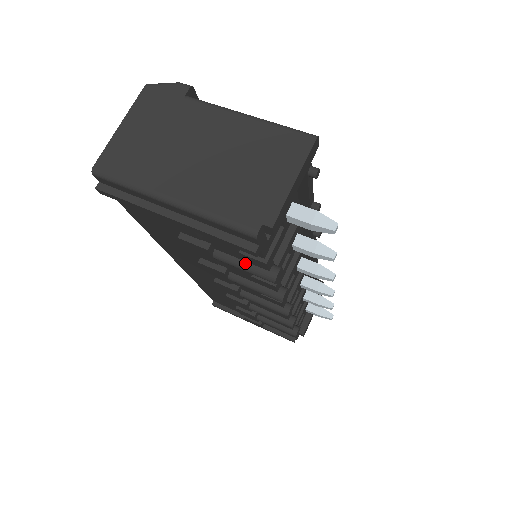
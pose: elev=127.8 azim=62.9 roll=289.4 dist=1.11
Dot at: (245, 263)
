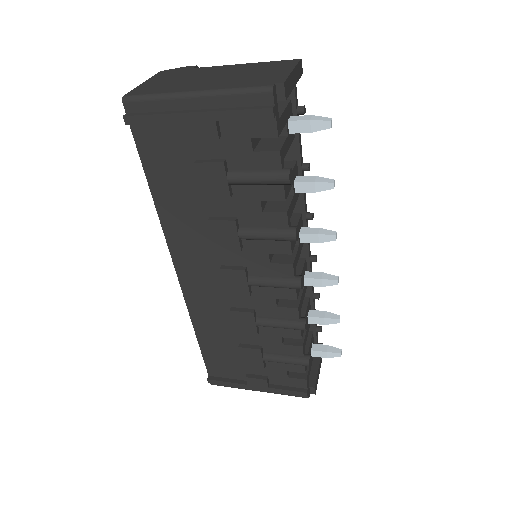
Dot at: (258, 171)
